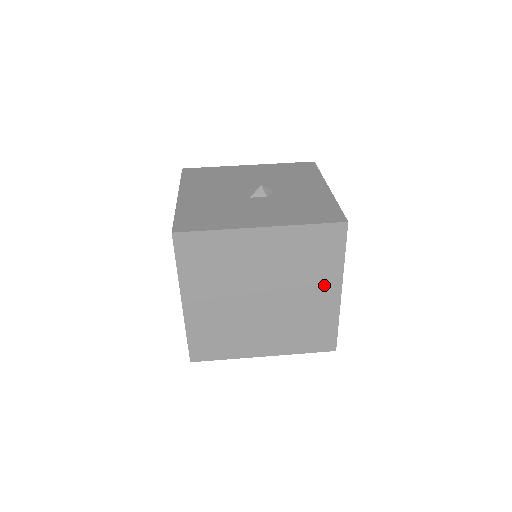
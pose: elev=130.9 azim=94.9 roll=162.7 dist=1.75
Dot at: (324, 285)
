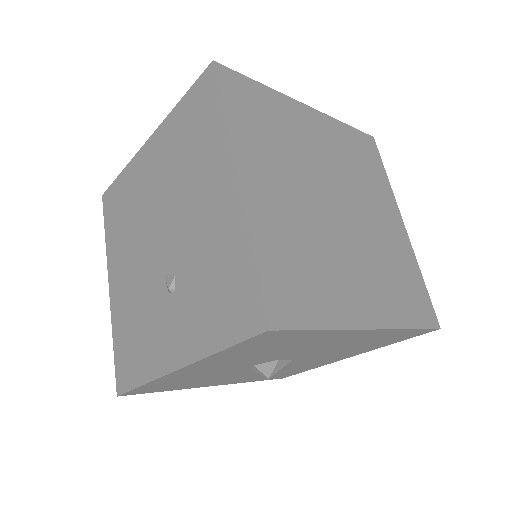
Dot at: (386, 208)
